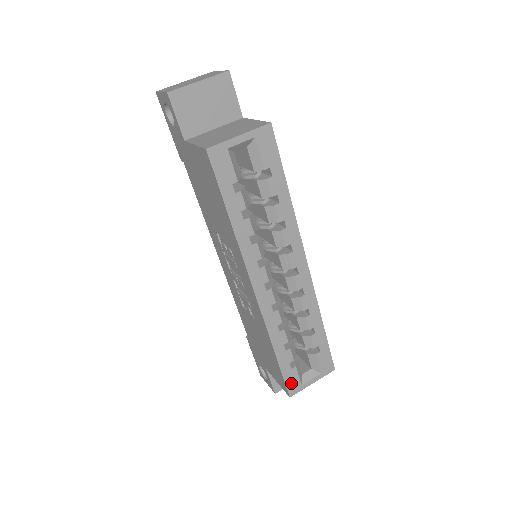
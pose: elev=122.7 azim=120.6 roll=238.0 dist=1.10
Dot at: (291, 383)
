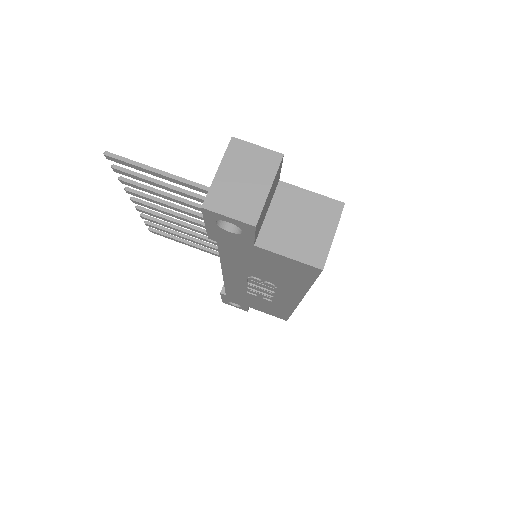
Dot at: occluded
